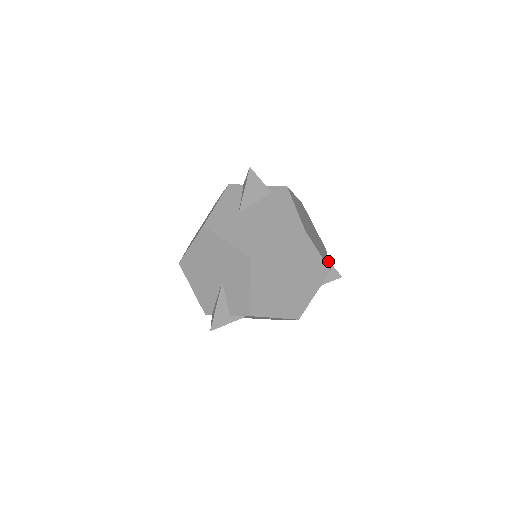
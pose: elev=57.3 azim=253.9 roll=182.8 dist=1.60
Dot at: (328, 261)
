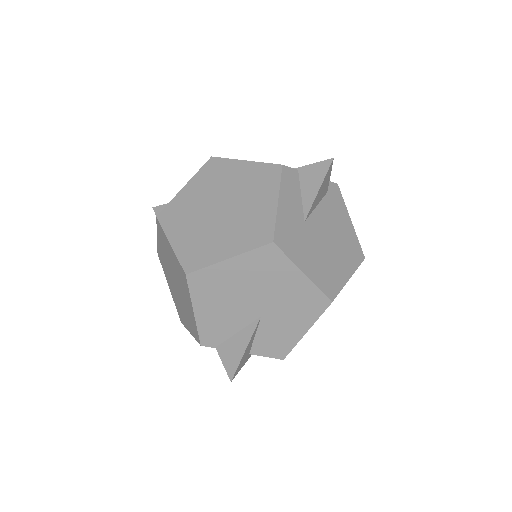
Dot at: occluded
